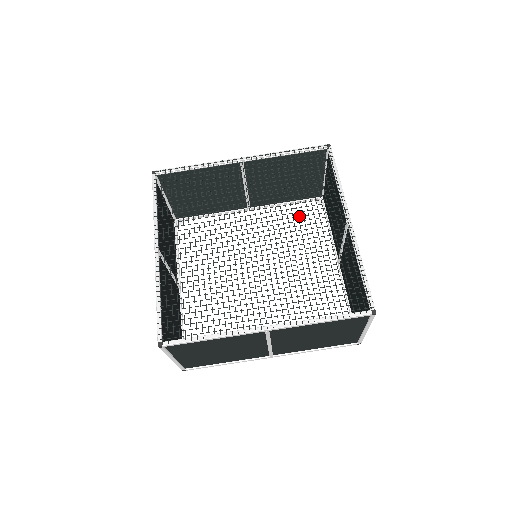
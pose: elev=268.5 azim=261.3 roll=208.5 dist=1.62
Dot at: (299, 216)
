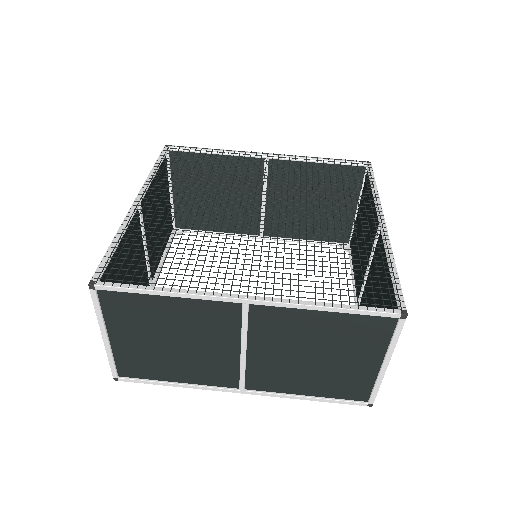
Dot at: (321, 206)
